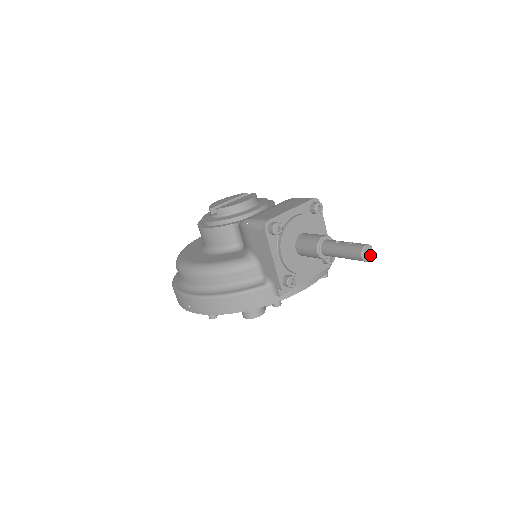
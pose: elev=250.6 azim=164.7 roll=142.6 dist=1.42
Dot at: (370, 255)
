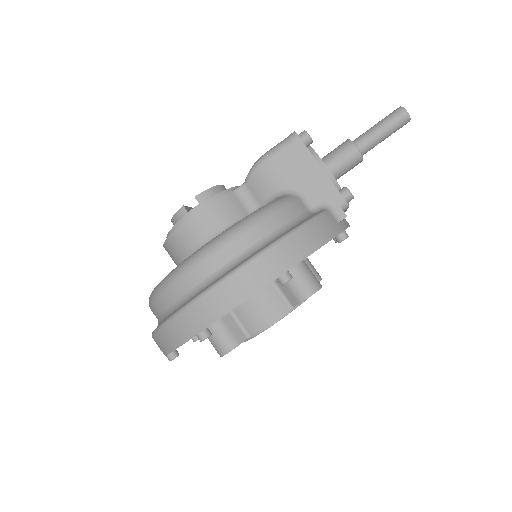
Dot at: occluded
